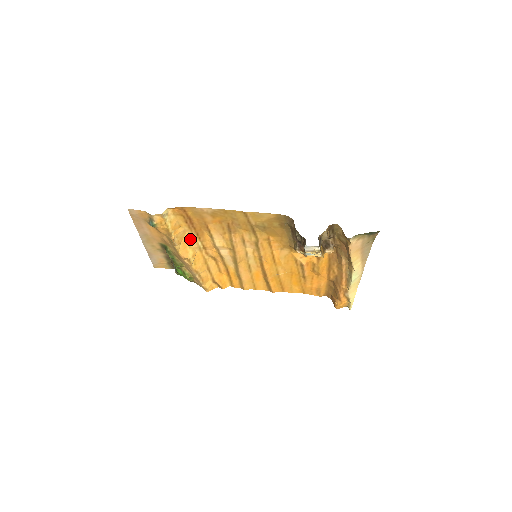
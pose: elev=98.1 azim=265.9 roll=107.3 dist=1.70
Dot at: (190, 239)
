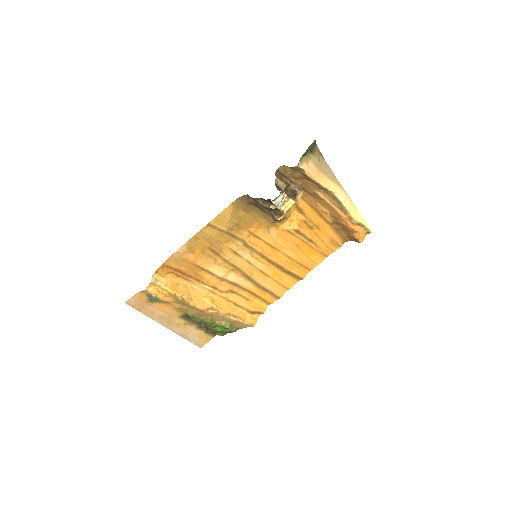
Dot at: (196, 289)
